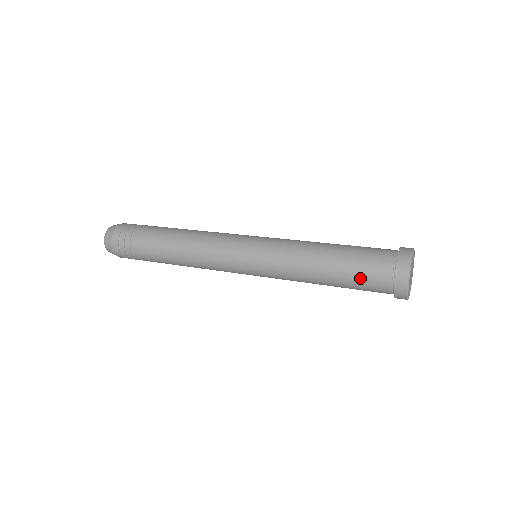
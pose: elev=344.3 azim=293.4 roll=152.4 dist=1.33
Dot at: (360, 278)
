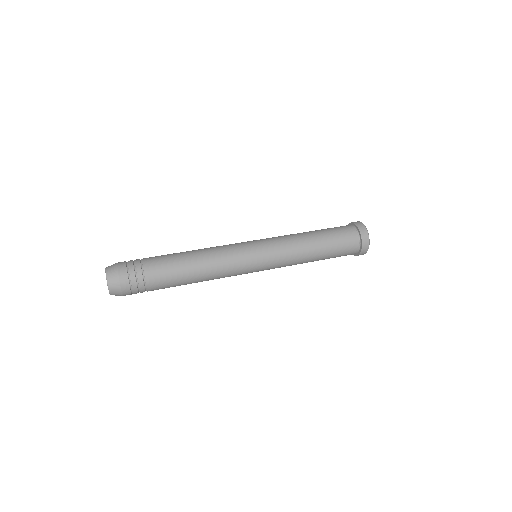
Dot at: (340, 243)
